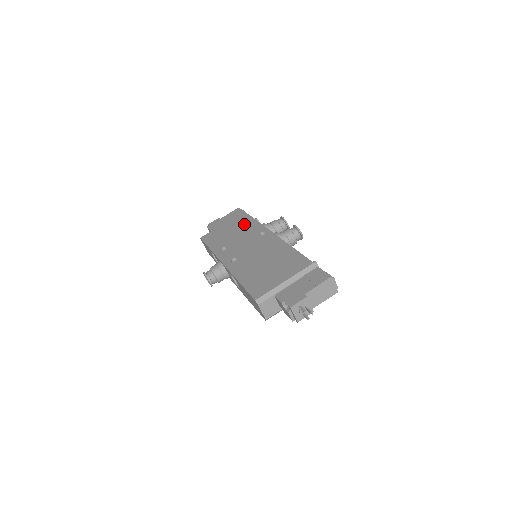
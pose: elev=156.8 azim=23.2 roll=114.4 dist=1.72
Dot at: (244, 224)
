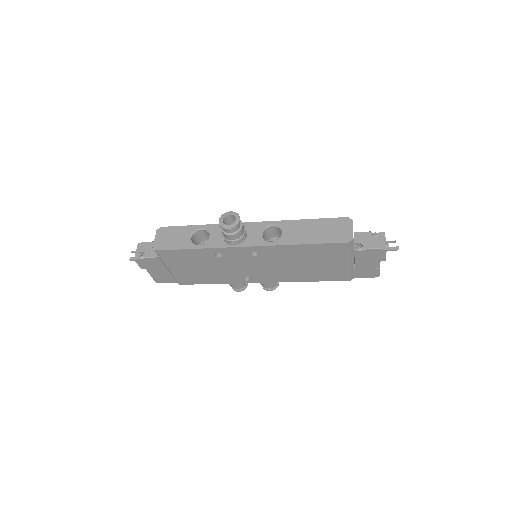
Dot at: occluded
